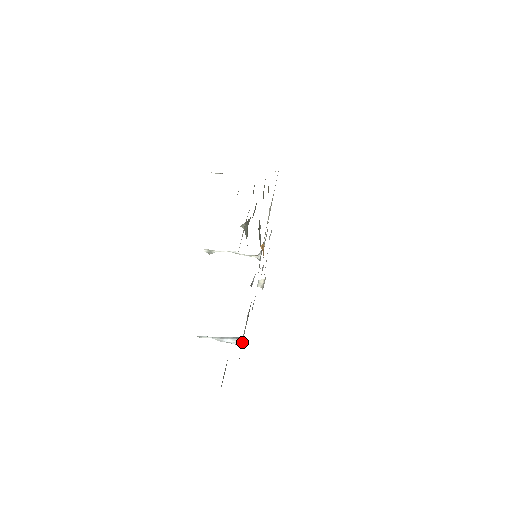
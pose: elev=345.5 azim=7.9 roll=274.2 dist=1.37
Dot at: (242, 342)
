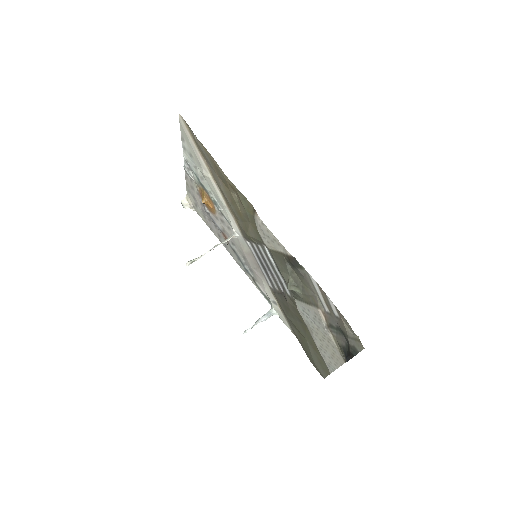
Dot at: (277, 314)
